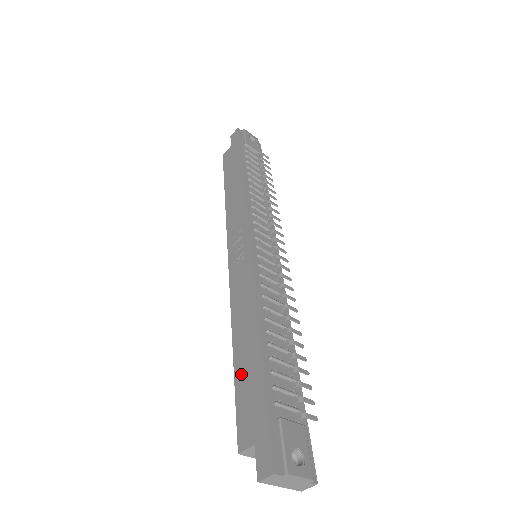
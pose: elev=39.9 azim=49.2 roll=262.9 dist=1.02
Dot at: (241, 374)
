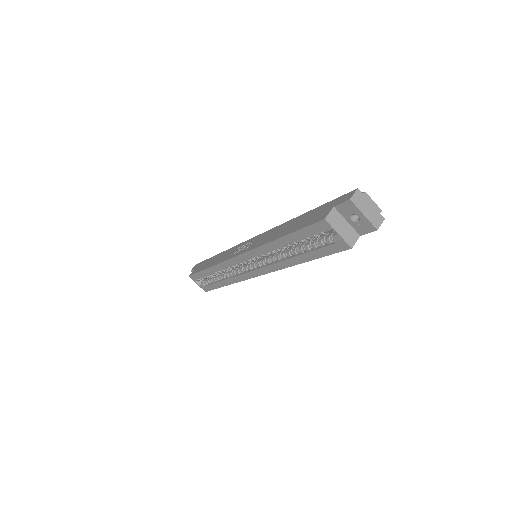
Dot at: (296, 227)
